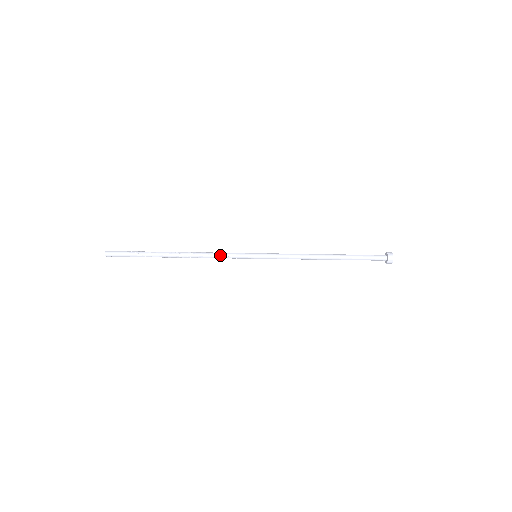
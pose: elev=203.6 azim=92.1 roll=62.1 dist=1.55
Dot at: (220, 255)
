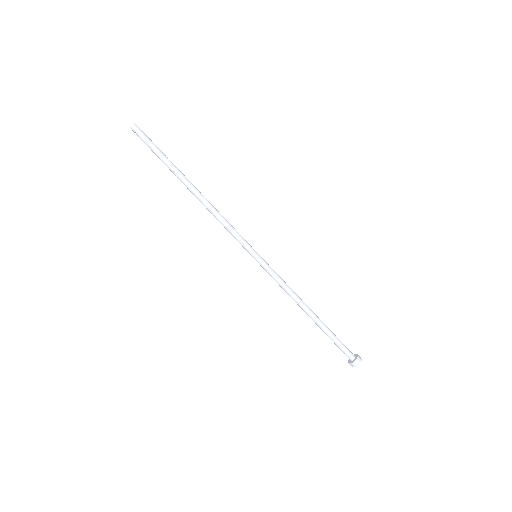
Dot at: (230, 224)
